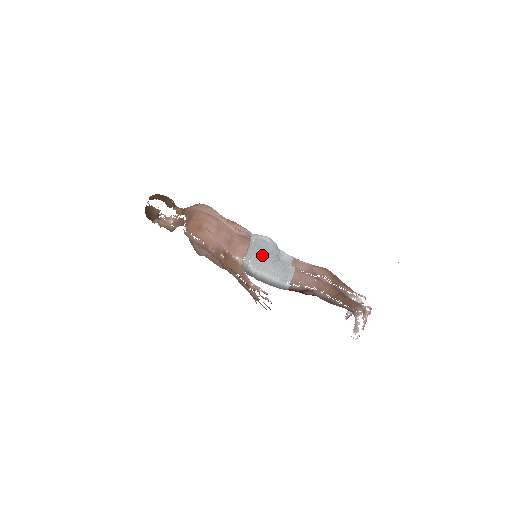
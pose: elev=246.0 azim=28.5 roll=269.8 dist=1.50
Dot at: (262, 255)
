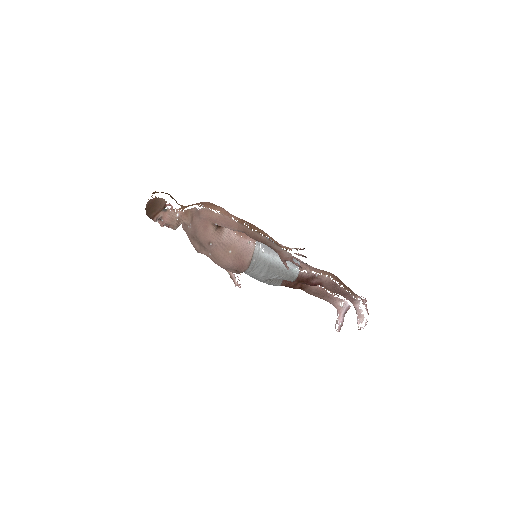
Dot at: occluded
